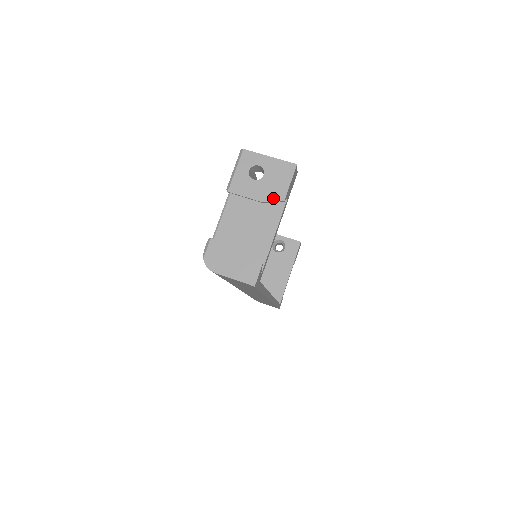
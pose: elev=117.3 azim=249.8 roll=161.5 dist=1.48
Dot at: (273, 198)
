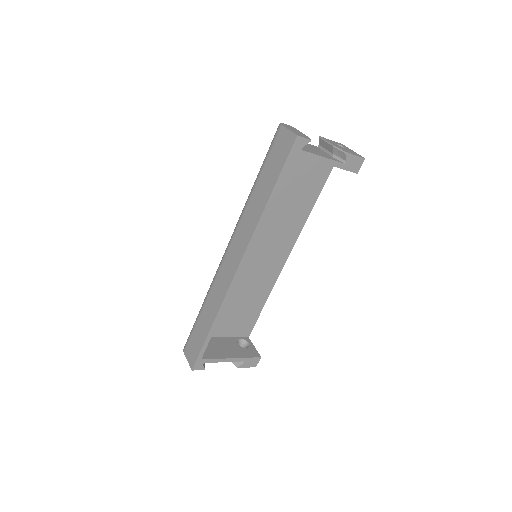
Dot at: (341, 149)
